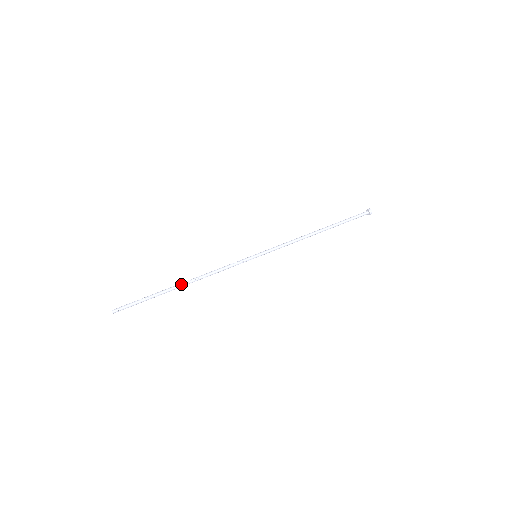
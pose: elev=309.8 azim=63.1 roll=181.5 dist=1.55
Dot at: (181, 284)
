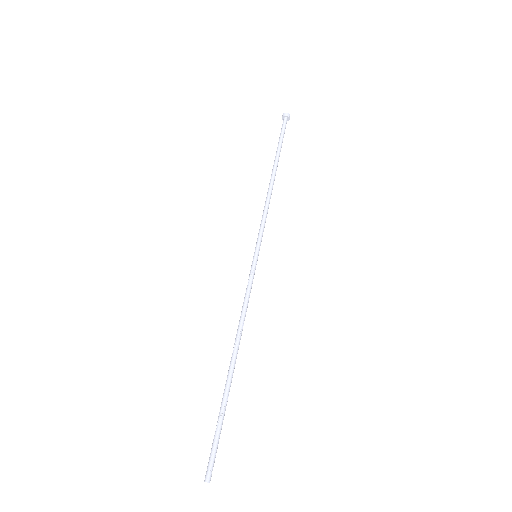
Dot at: (230, 365)
